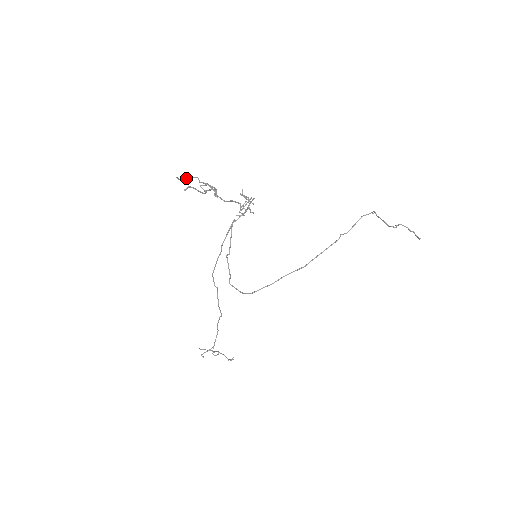
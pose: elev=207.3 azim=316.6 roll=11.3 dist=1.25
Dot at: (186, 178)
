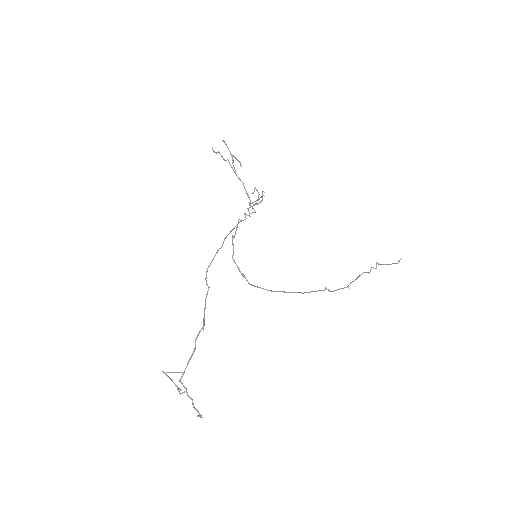
Dot at: (219, 152)
